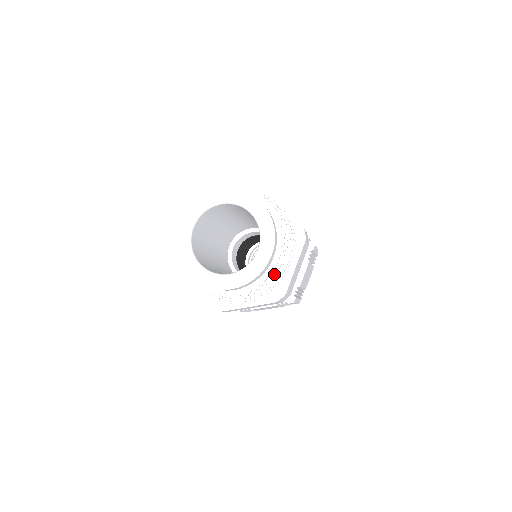
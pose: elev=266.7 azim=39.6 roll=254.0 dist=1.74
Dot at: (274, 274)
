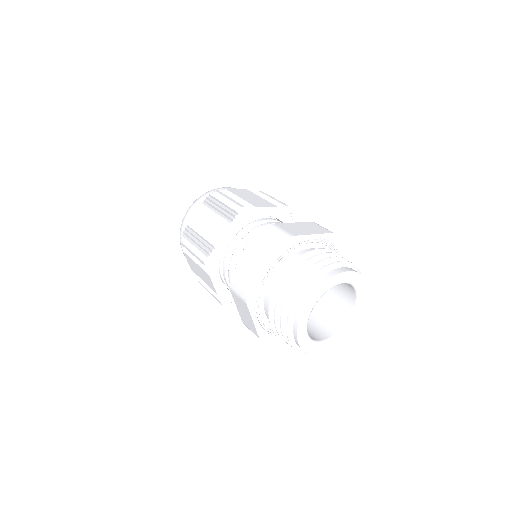
Dot at: occluded
